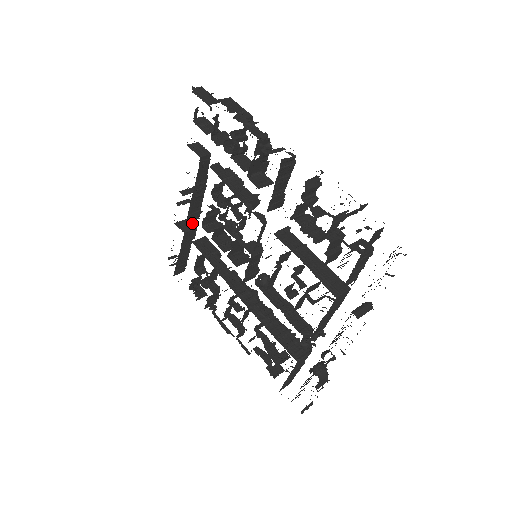
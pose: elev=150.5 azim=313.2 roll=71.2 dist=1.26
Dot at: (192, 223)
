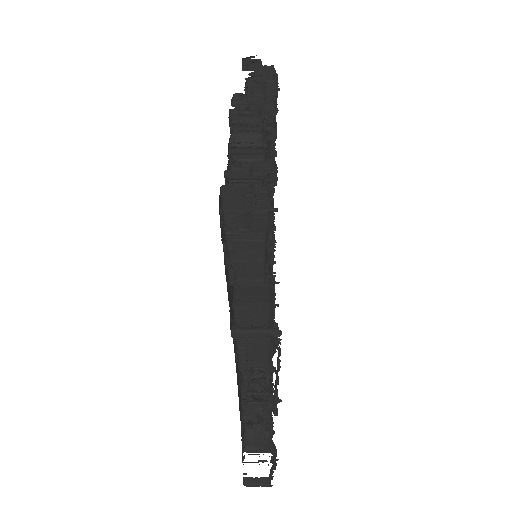
Dot at: occluded
